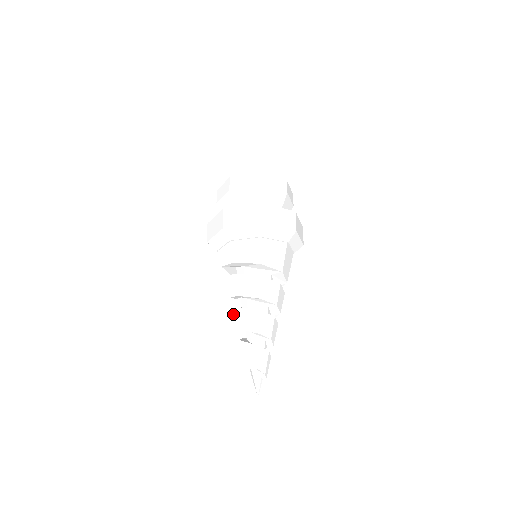
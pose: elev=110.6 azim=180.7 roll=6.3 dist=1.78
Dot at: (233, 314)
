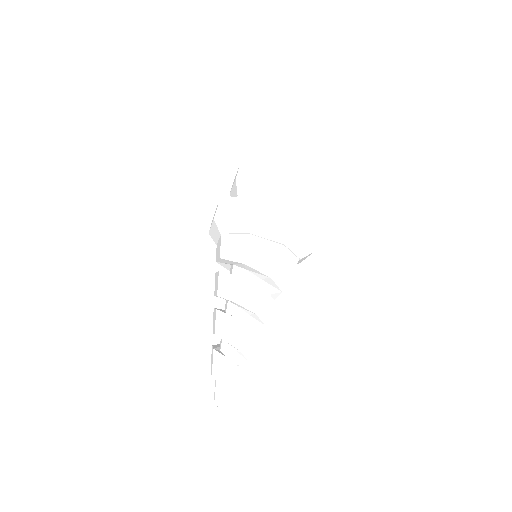
Dot at: (213, 315)
